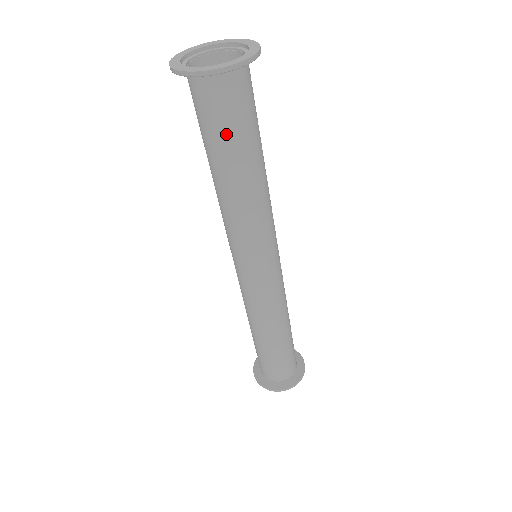
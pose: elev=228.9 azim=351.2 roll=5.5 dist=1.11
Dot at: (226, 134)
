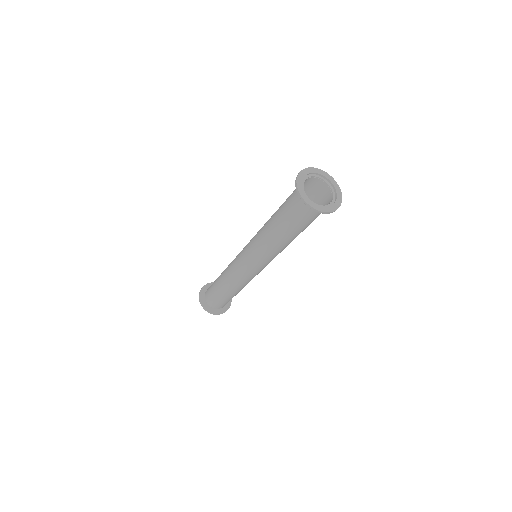
Dot at: occluded
